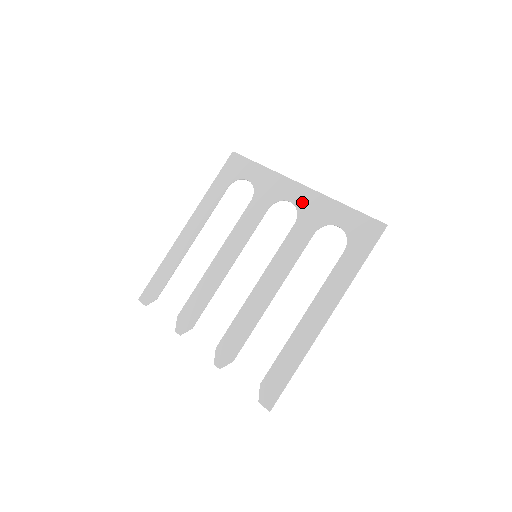
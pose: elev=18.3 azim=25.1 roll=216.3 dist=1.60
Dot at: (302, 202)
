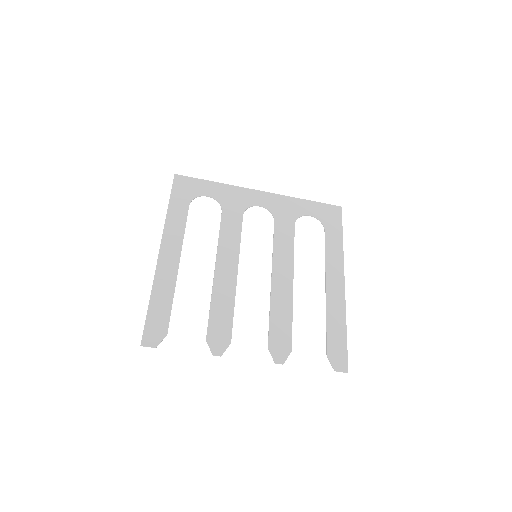
Dot at: (270, 204)
